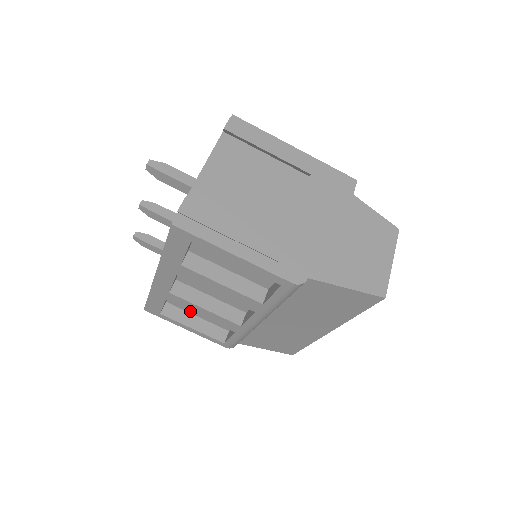
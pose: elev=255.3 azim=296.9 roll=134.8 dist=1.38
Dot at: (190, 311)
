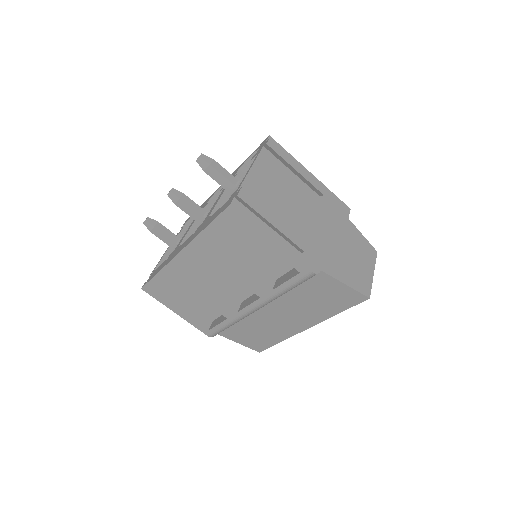
Dot at: (193, 293)
